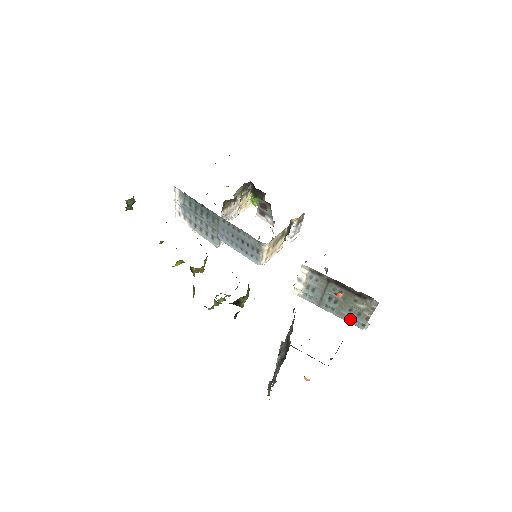
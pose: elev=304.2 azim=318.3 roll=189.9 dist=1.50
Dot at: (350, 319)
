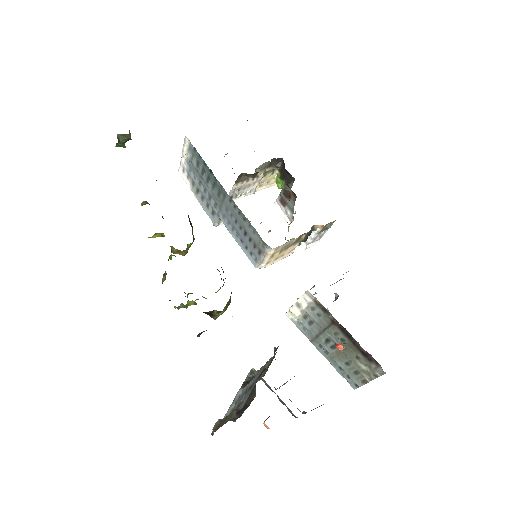
Dot at: (343, 372)
